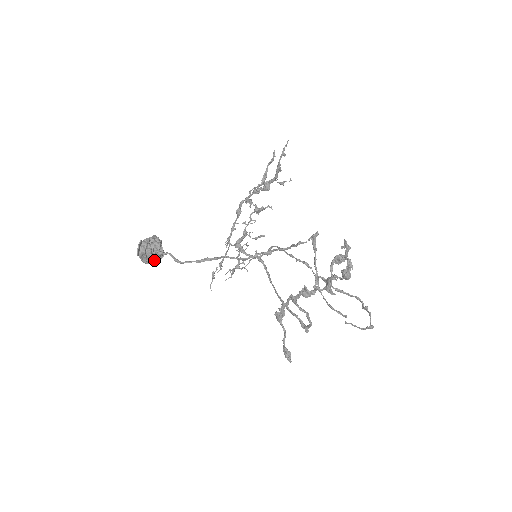
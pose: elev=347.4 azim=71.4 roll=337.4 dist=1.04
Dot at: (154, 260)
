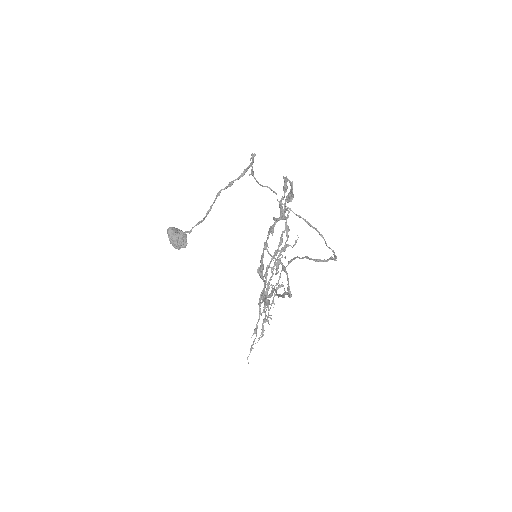
Dot at: (178, 240)
